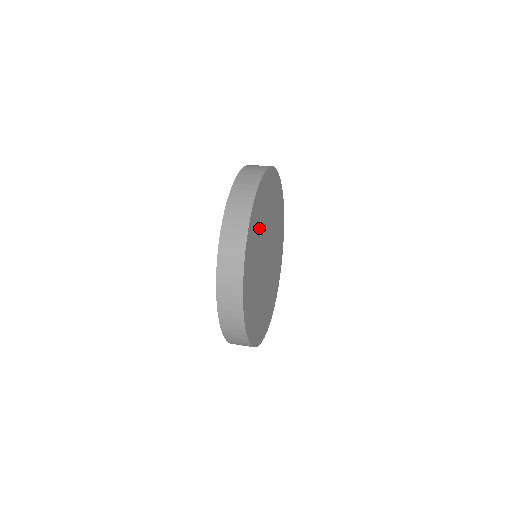
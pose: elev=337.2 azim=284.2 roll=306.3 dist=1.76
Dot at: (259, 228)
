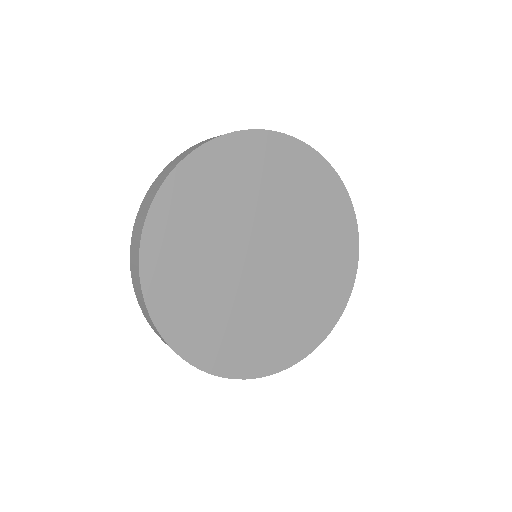
Dot at: (207, 216)
